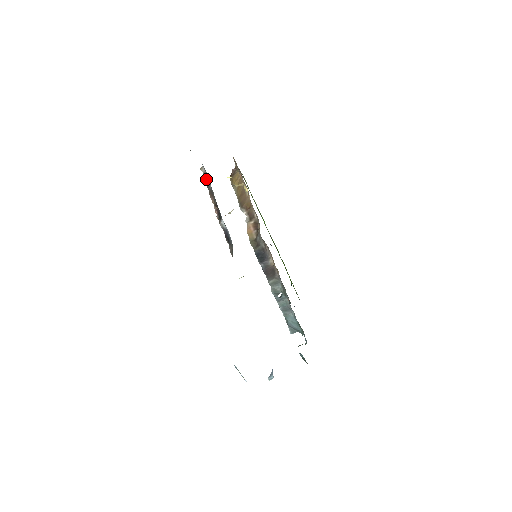
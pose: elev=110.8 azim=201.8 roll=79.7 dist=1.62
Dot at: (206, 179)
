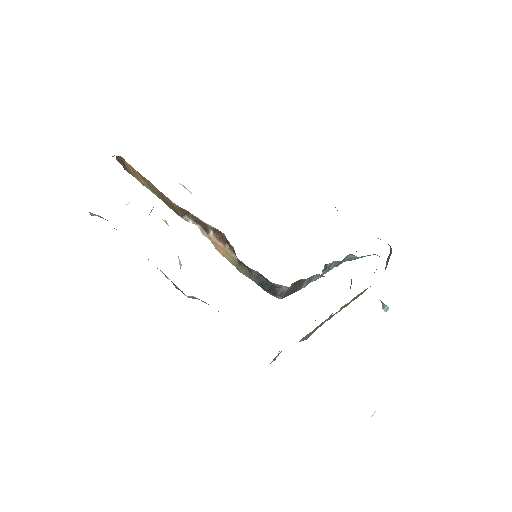
Dot at: occluded
